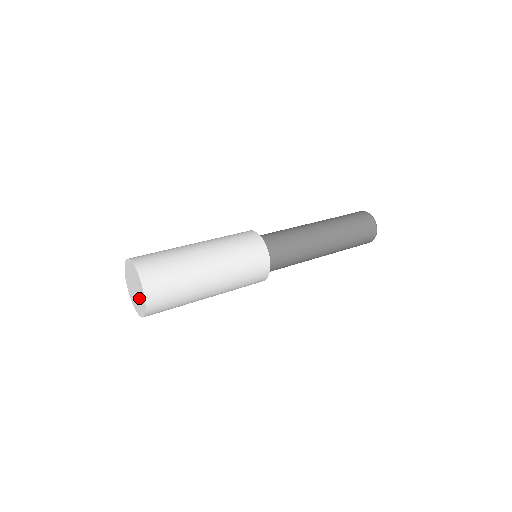
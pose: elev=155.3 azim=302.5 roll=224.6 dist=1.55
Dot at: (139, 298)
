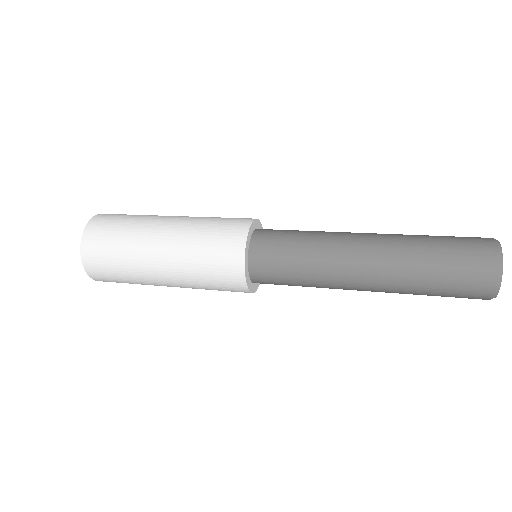
Dot at: occluded
